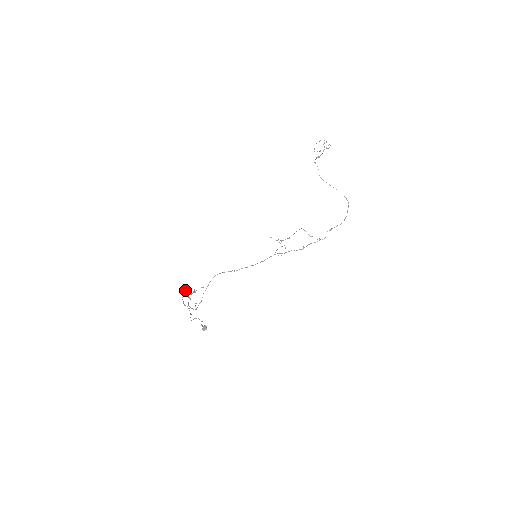
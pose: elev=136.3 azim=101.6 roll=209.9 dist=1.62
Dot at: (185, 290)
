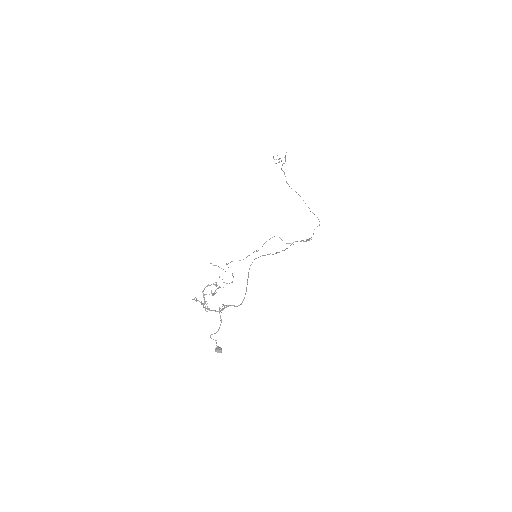
Dot at: (215, 284)
